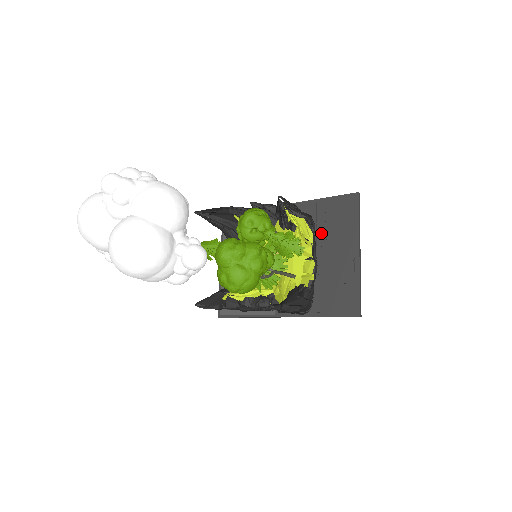
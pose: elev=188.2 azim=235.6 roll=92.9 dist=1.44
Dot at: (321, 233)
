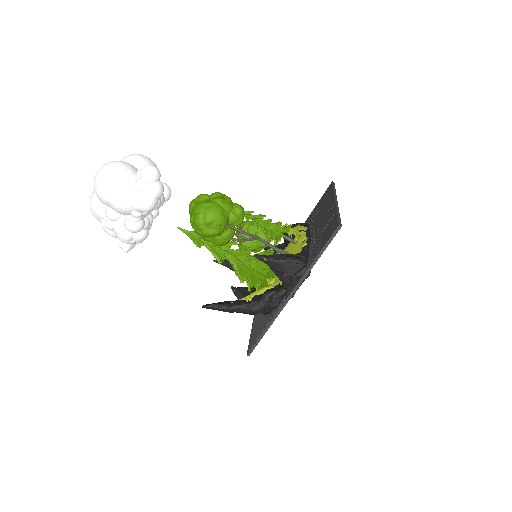
Dot at: (312, 223)
